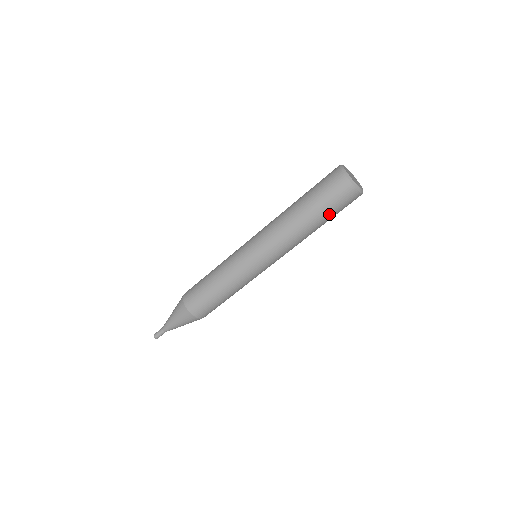
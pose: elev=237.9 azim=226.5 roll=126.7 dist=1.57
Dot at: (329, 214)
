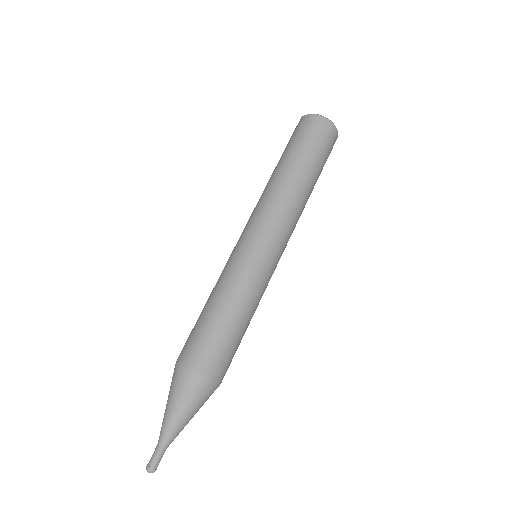
Dot at: (319, 161)
